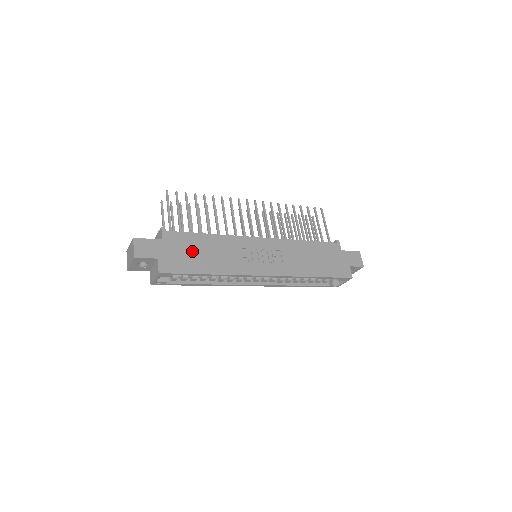
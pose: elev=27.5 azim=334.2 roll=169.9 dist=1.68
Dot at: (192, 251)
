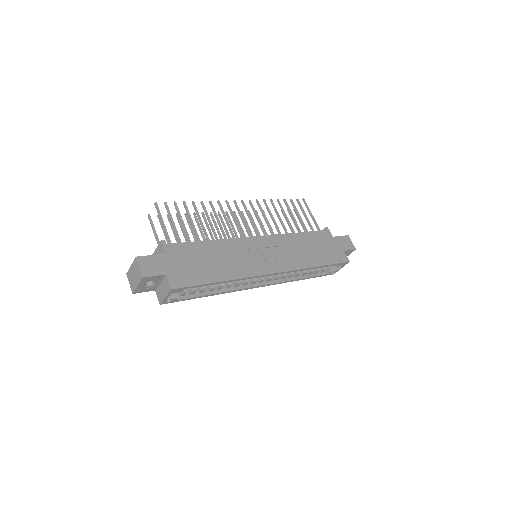
Dot at: (198, 261)
